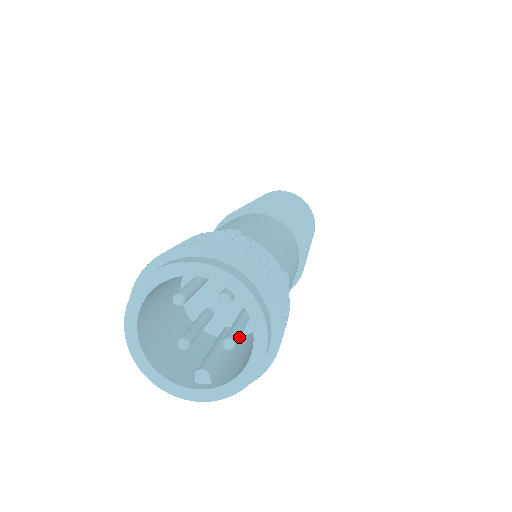
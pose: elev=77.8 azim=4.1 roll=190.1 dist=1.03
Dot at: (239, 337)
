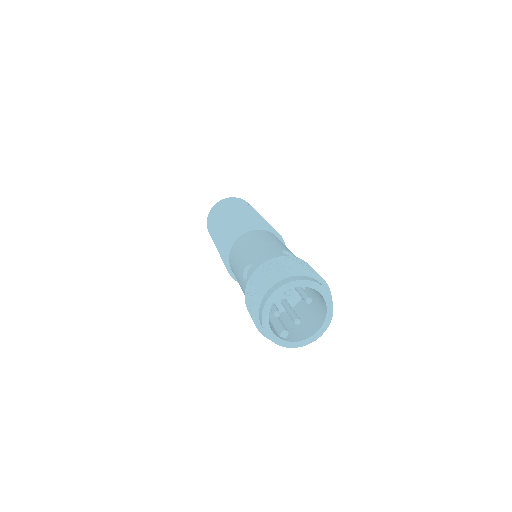
Dot at: occluded
